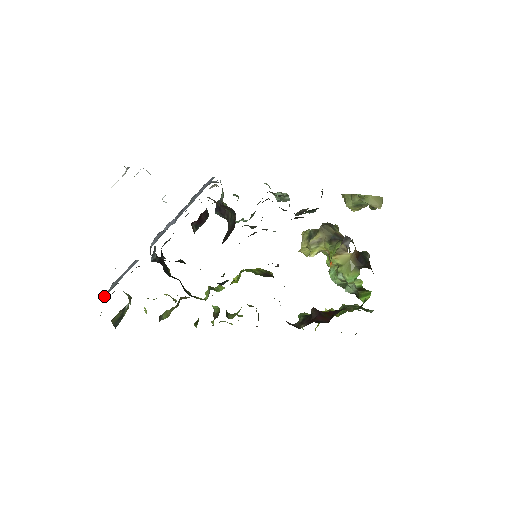
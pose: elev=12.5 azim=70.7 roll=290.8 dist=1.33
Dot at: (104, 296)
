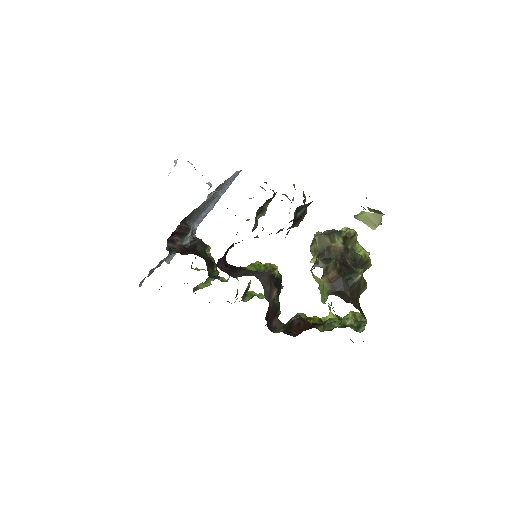
Dot at: (169, 260)
